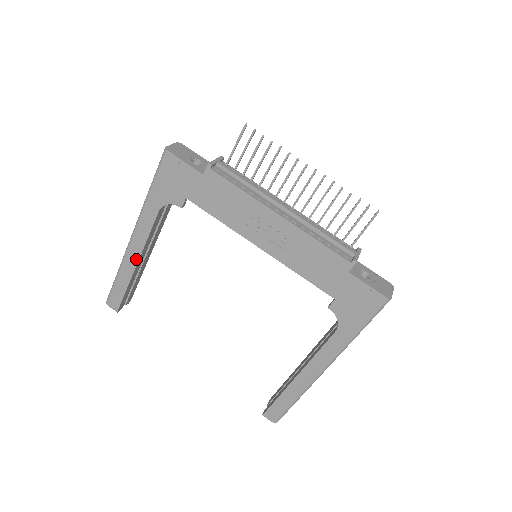
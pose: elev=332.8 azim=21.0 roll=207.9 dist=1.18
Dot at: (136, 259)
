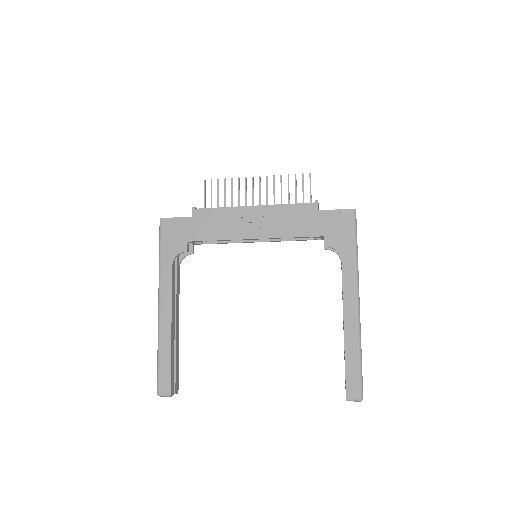
Dot at: (169, 322)
